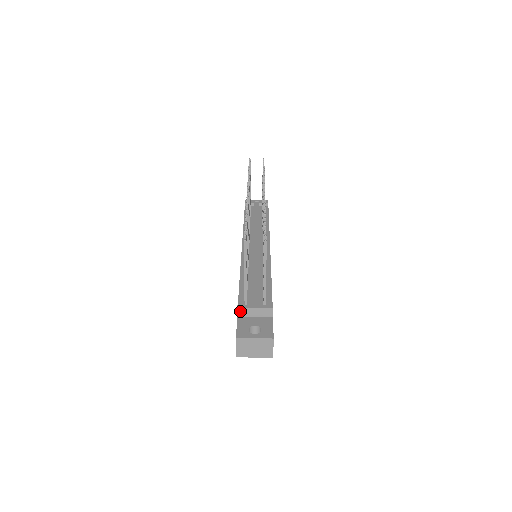
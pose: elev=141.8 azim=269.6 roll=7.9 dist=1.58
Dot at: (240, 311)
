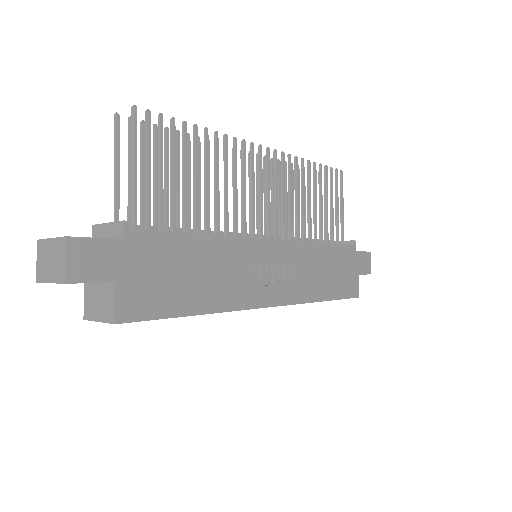
Dot at: (95, 231)
